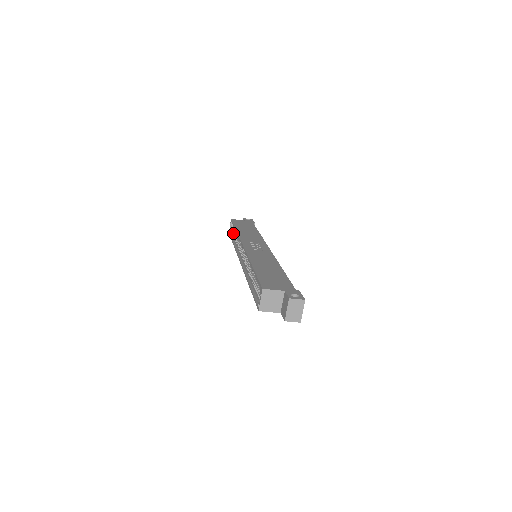
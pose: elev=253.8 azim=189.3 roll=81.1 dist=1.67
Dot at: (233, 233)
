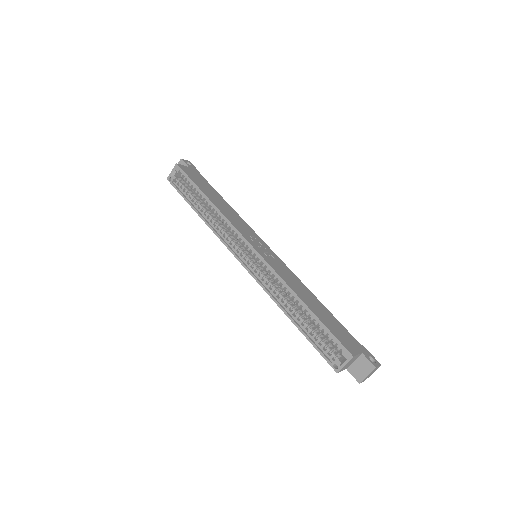
Dot at: (186, 190)
